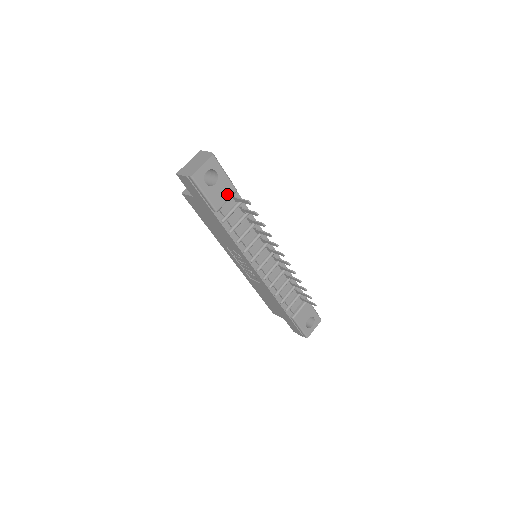
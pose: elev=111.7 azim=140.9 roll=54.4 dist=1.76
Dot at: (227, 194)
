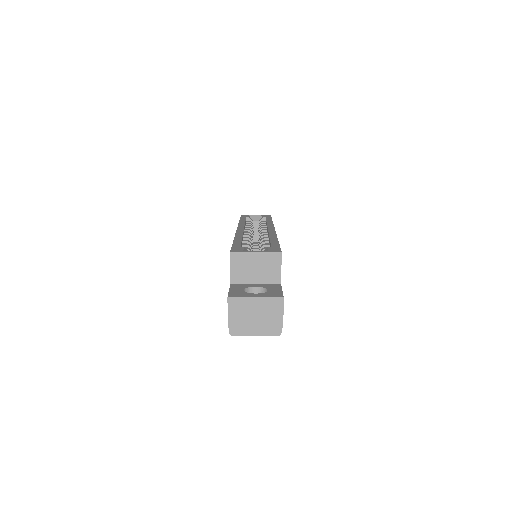
Dot at: occluded
